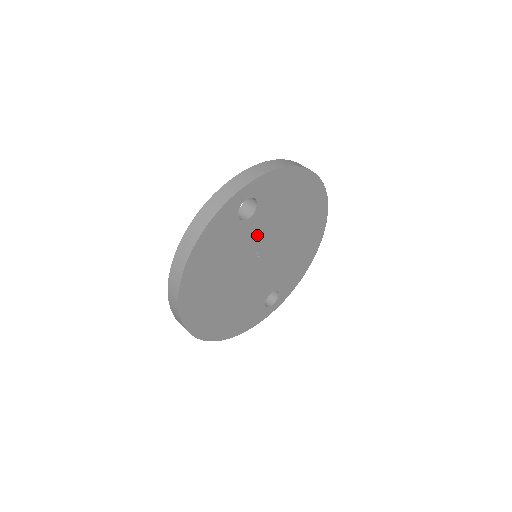
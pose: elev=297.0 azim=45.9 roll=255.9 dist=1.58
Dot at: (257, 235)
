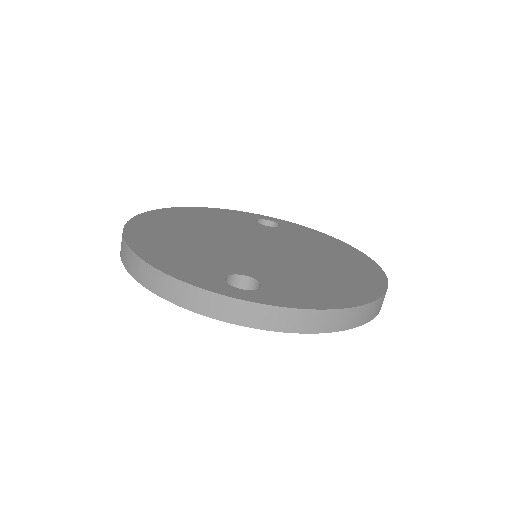
Dot at: occluded
